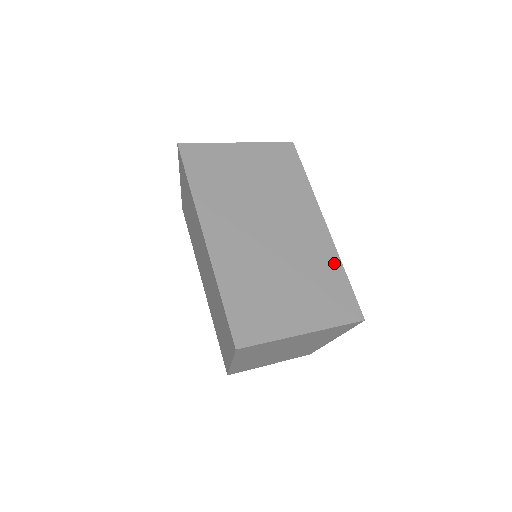
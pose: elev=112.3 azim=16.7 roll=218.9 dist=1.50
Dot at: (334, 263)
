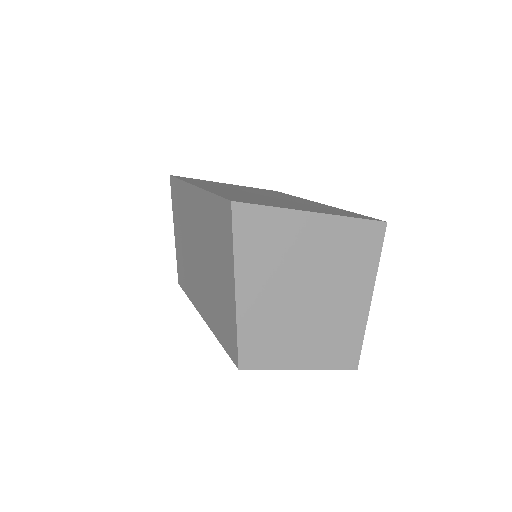
Dot at: (336, 208)
